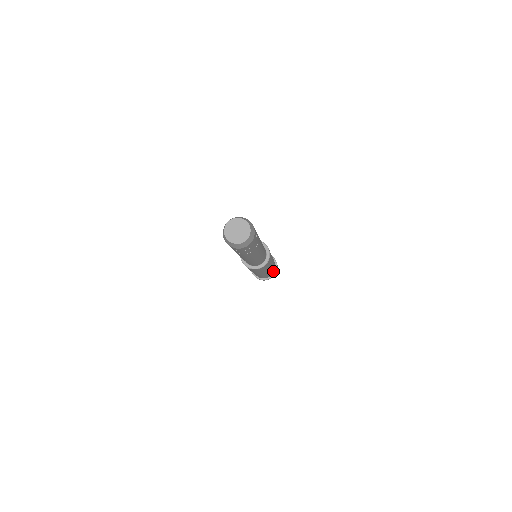
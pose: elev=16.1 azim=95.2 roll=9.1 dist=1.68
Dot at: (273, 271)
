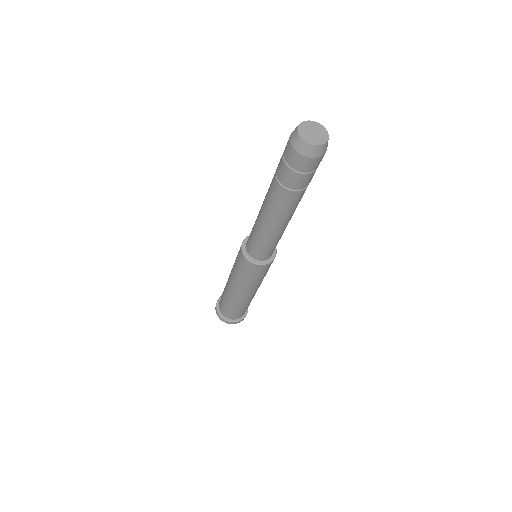
Dot at: (245, 311)
